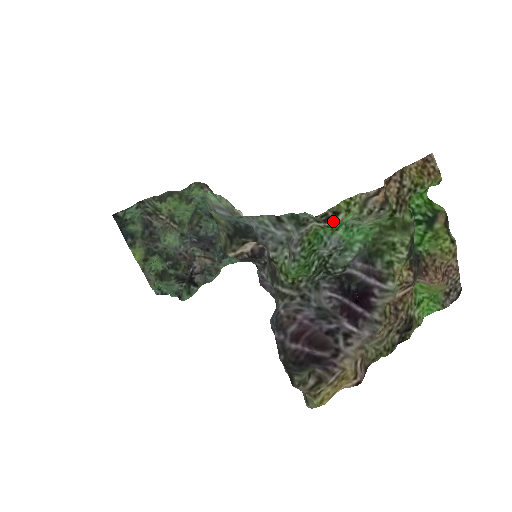
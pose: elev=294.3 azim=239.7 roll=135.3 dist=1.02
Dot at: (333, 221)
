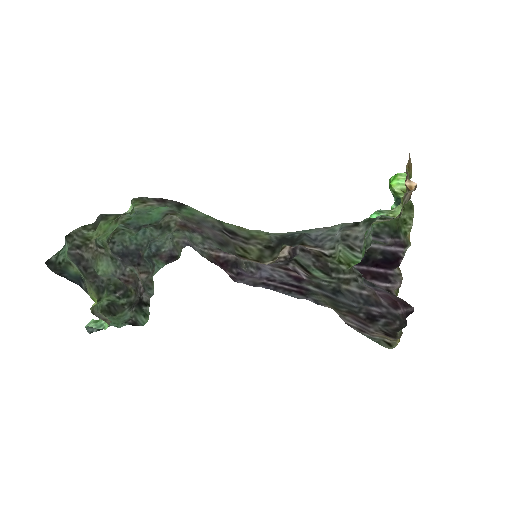
Dot at: occluded
